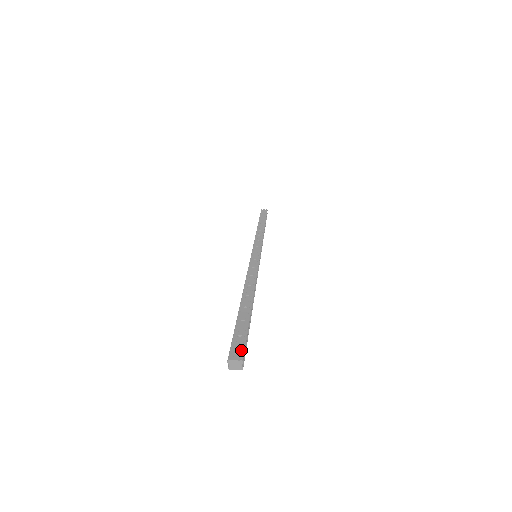
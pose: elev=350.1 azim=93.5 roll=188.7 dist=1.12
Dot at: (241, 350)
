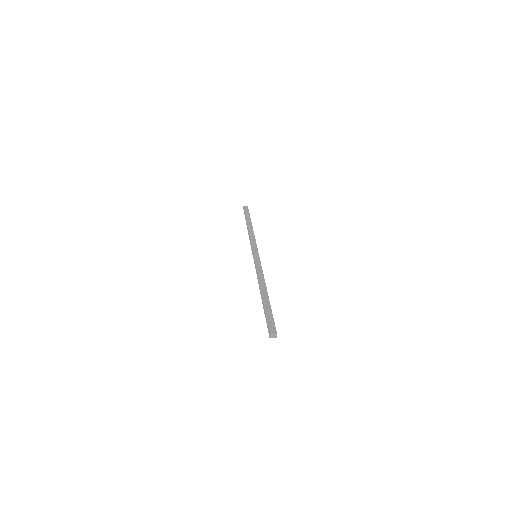
Dot at: (274, 328)
